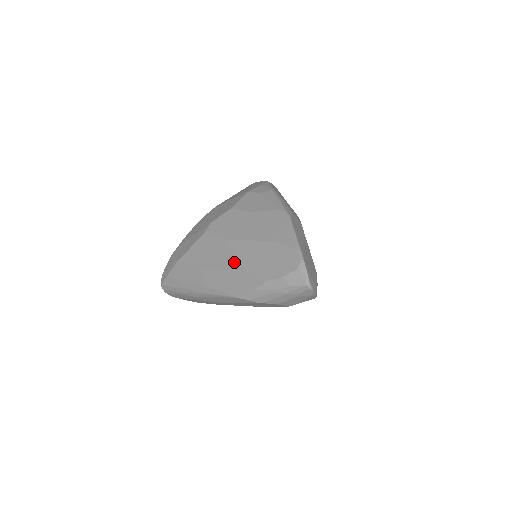
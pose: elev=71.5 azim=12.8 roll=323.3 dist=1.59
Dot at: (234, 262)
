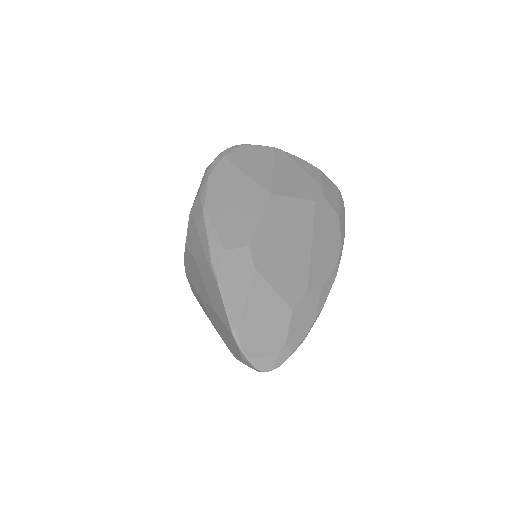
Dot at: (211, 321)
